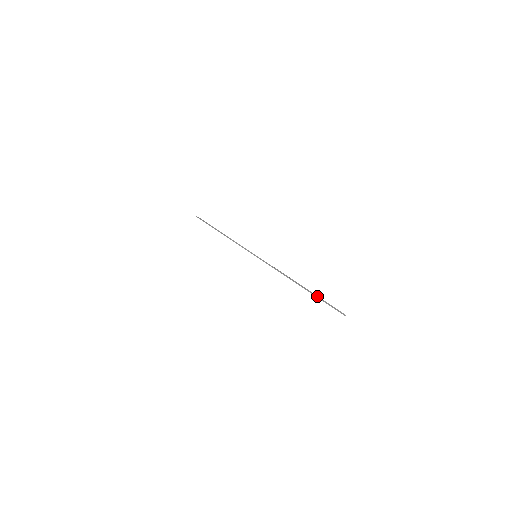
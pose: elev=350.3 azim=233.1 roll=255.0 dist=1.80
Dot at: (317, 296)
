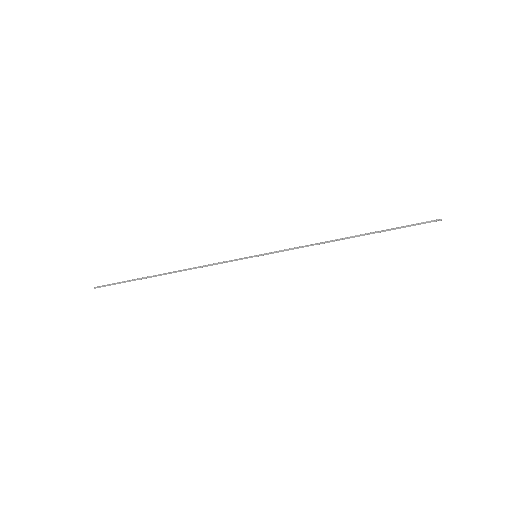
Dot at: (389, 229)
